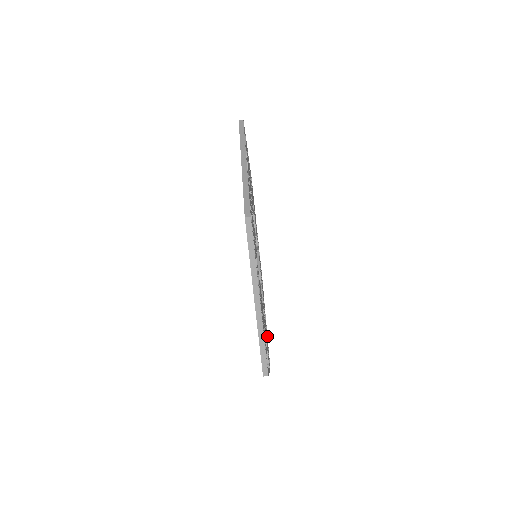
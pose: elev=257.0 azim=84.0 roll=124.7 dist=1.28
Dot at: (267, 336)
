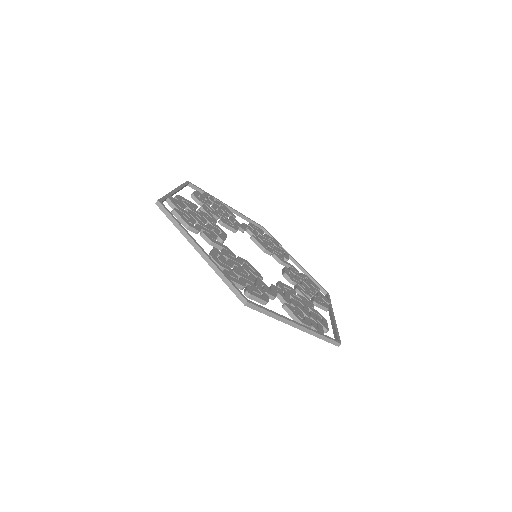
Dot at: (306, 272)
